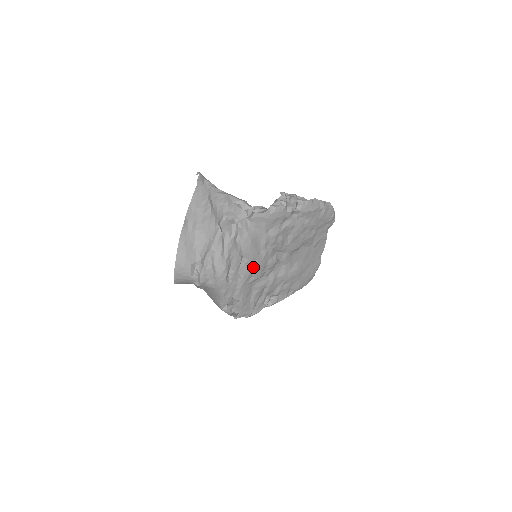
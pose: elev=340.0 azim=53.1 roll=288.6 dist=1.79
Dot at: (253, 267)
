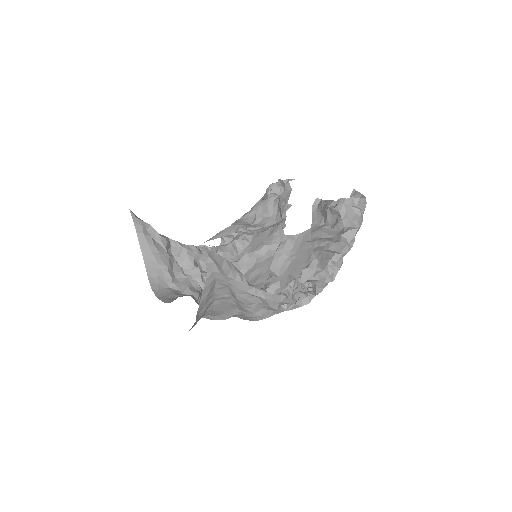
Dot at: (258, 284)
